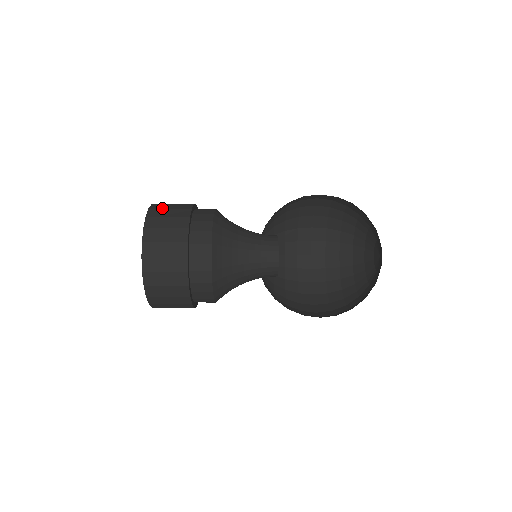
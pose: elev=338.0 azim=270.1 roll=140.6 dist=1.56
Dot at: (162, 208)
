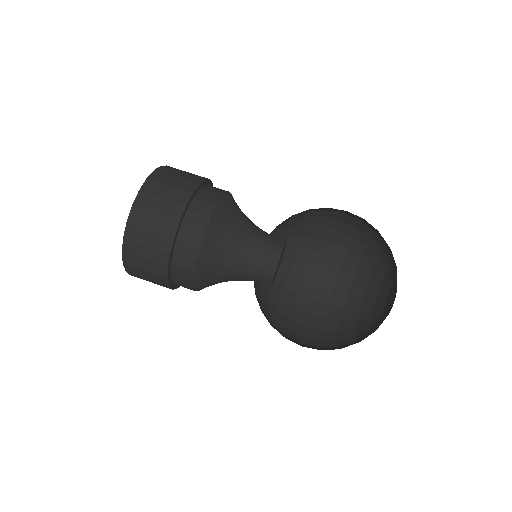
Dot at: (154, 194)
